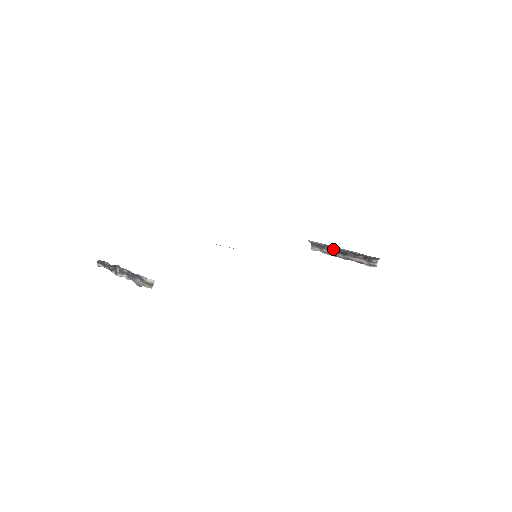
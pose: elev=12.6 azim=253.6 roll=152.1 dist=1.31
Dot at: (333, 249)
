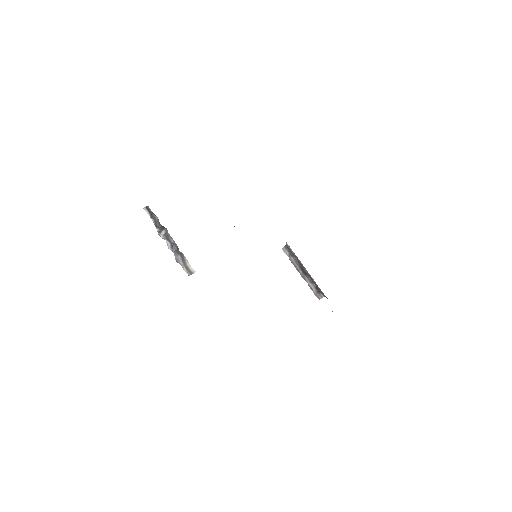
Dot at: (299, 263)
